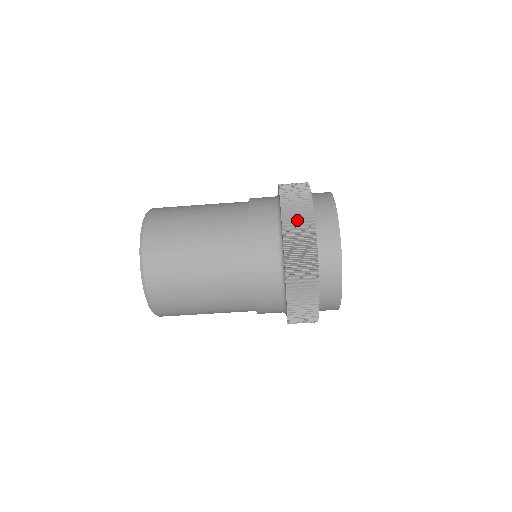
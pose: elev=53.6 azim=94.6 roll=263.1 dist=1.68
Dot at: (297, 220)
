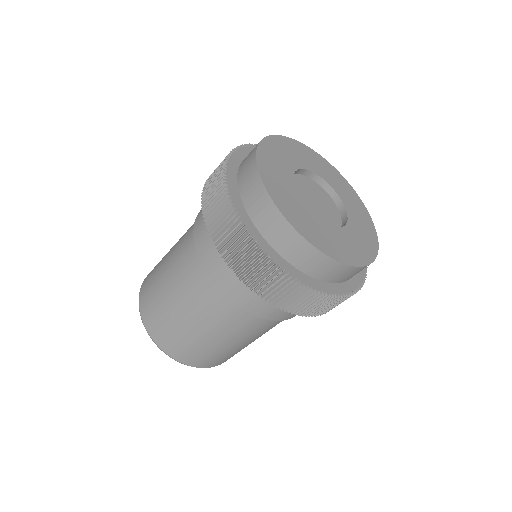
Dot at: (226, 237)
